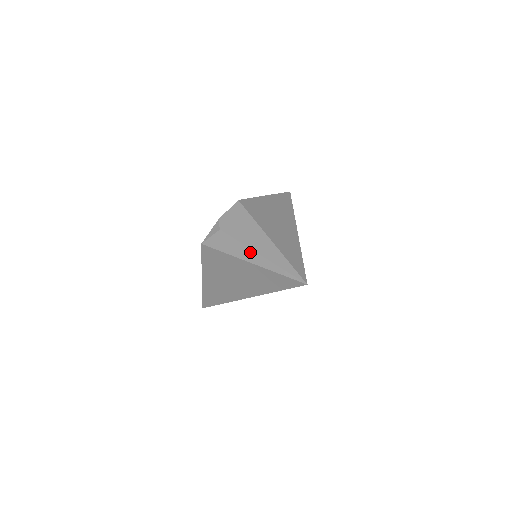
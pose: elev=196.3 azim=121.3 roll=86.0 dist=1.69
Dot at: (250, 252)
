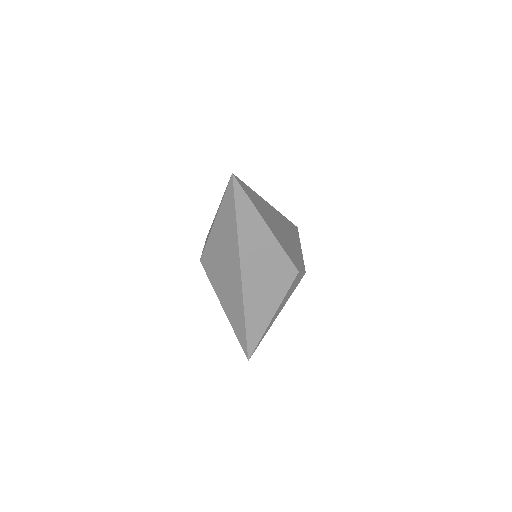
Dot at: occluded
